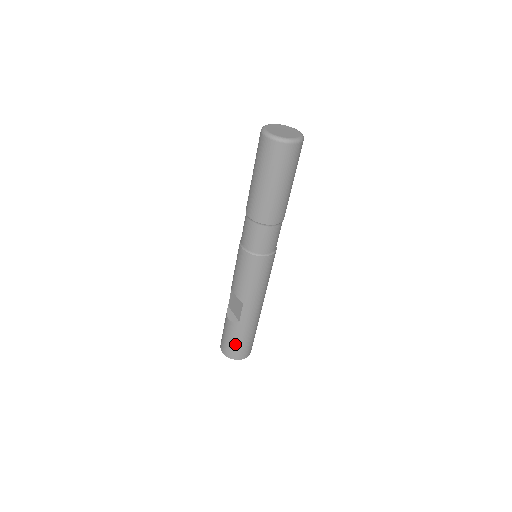
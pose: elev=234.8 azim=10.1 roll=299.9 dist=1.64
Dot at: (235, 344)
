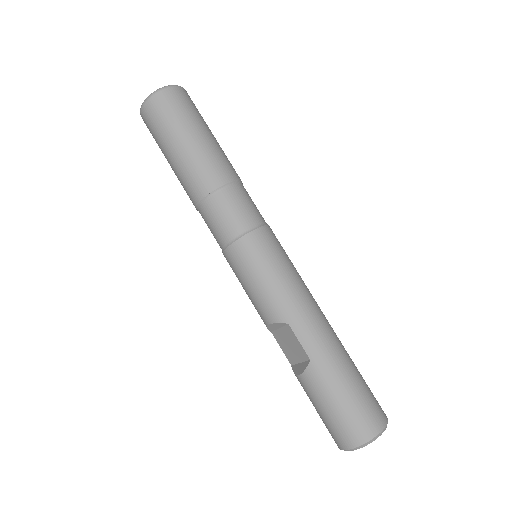
Dot at: (341, 409)
